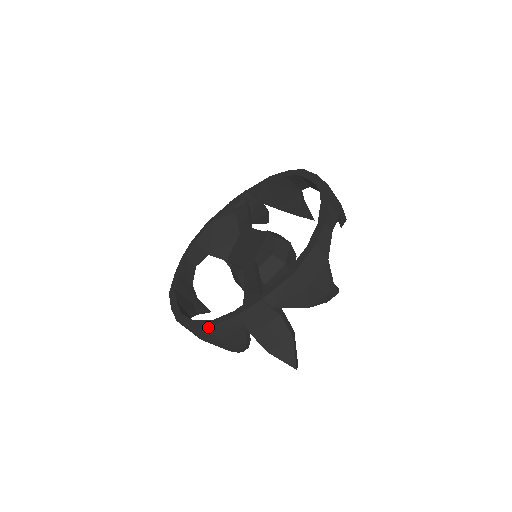
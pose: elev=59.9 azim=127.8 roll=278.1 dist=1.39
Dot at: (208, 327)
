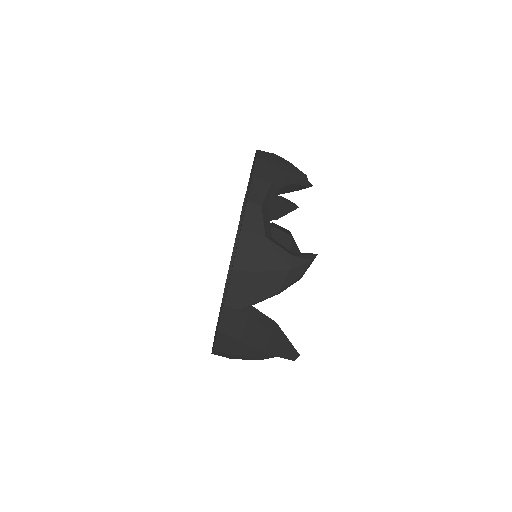
Dot at: occluded
